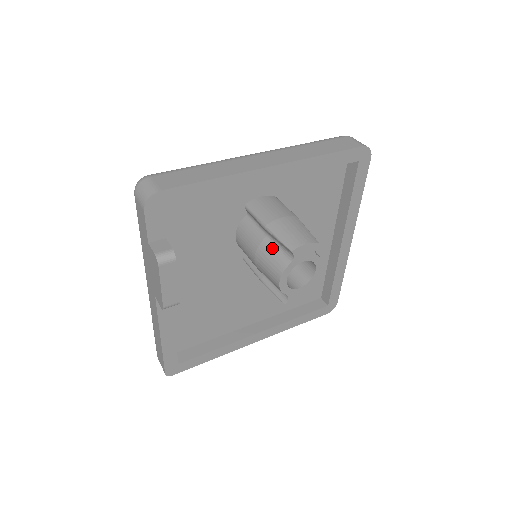
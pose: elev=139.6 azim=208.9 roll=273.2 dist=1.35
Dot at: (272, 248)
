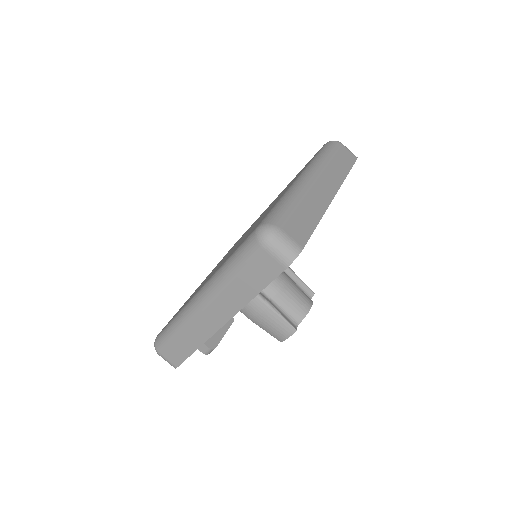
Dot at: occluded
